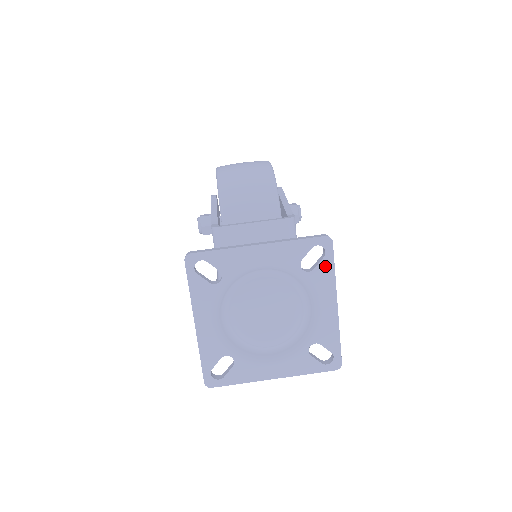
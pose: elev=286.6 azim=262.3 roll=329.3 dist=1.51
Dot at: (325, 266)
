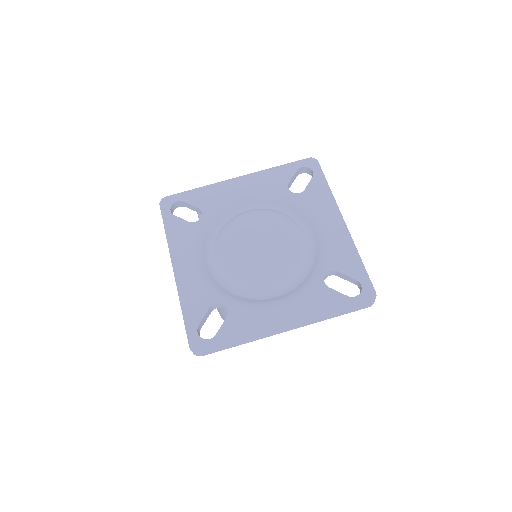
Dot at: (317, 185)
